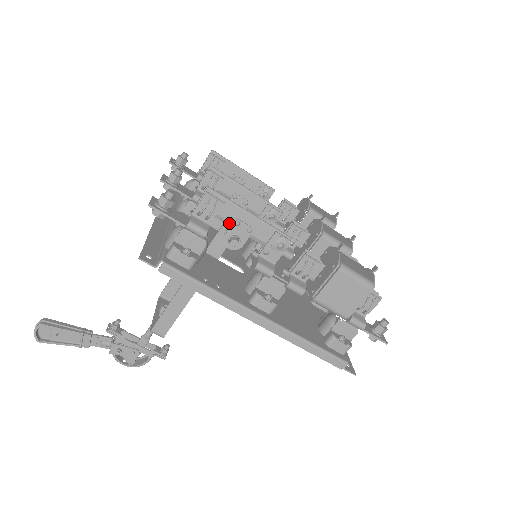
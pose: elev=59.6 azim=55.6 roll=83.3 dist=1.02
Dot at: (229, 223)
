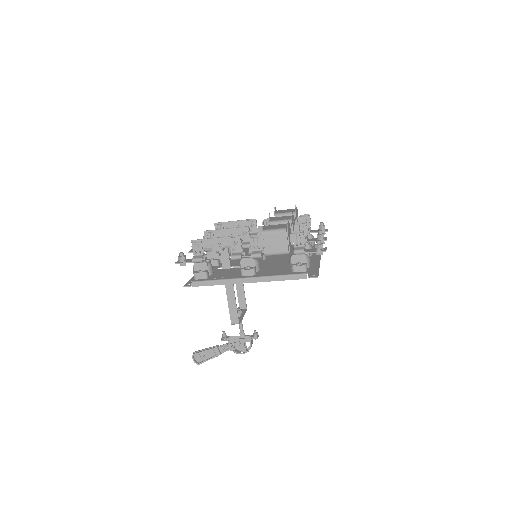
Dot at: (210, 249)
